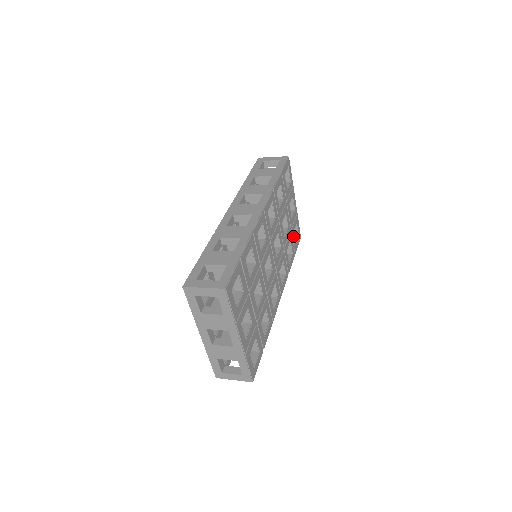
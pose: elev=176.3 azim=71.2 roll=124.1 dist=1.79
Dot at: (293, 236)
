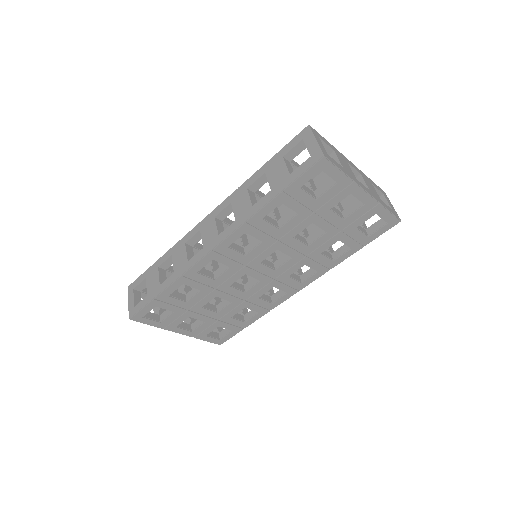
Dot at: (355, 232)
